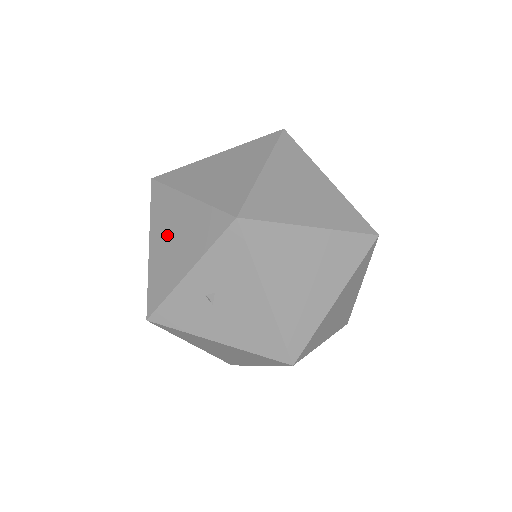
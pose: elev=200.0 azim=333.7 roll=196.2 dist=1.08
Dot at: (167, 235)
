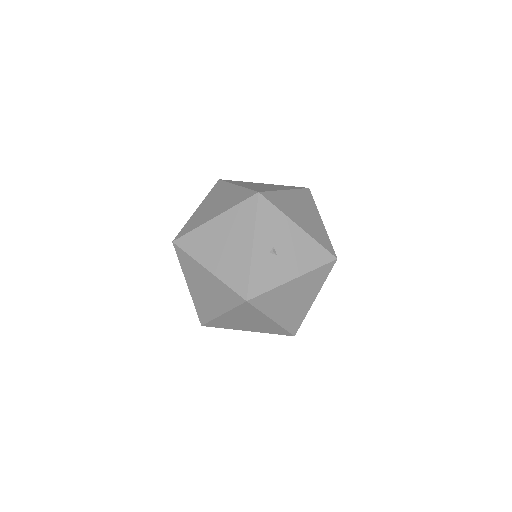
Dot at: (217, 249)
